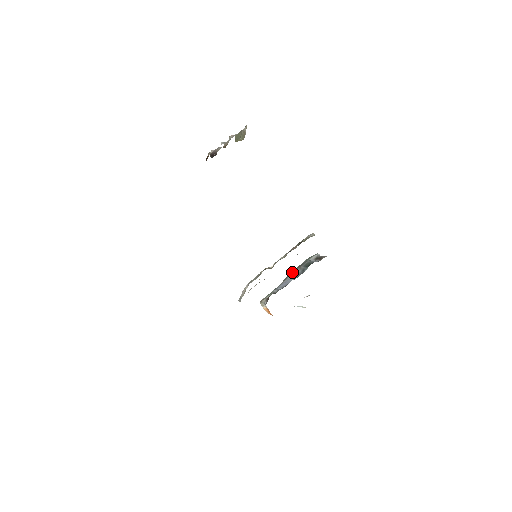
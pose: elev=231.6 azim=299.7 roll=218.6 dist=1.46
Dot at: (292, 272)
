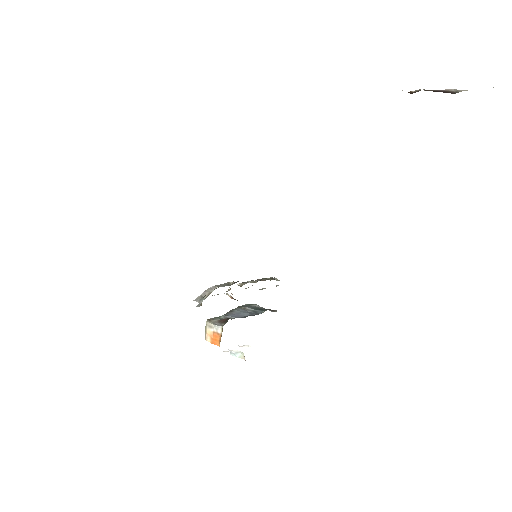
Dot at: (236, 308)
